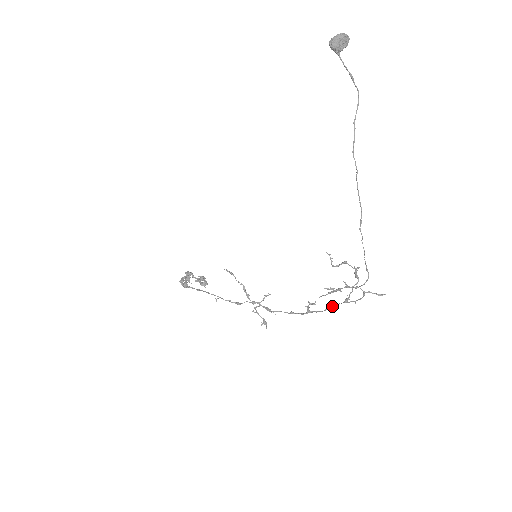
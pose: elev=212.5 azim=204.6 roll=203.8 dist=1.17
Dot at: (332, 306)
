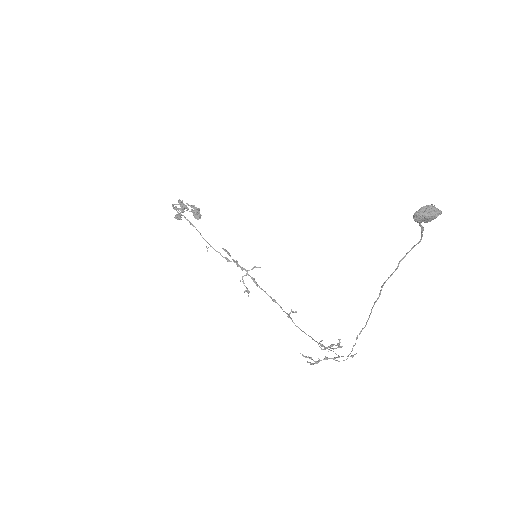
Dot at: (309, 336)
